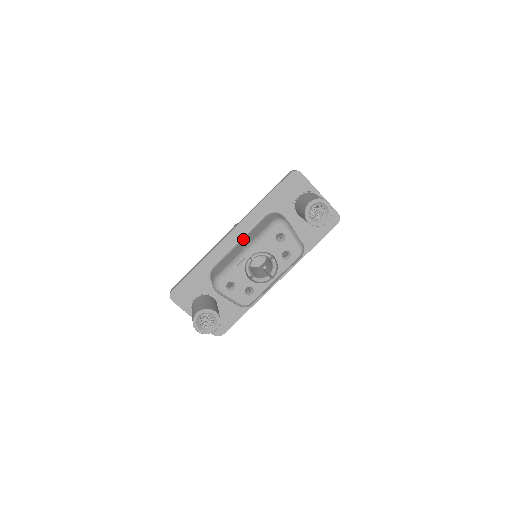
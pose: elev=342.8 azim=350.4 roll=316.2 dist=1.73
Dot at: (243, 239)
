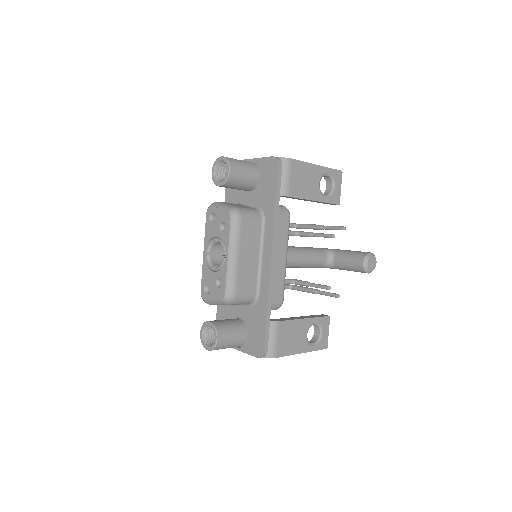
Dot at: occluded
